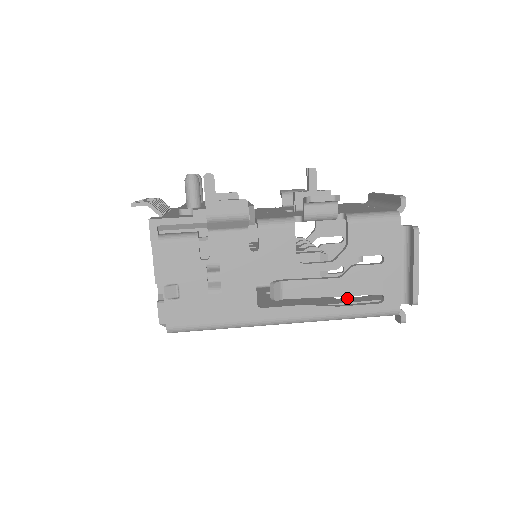
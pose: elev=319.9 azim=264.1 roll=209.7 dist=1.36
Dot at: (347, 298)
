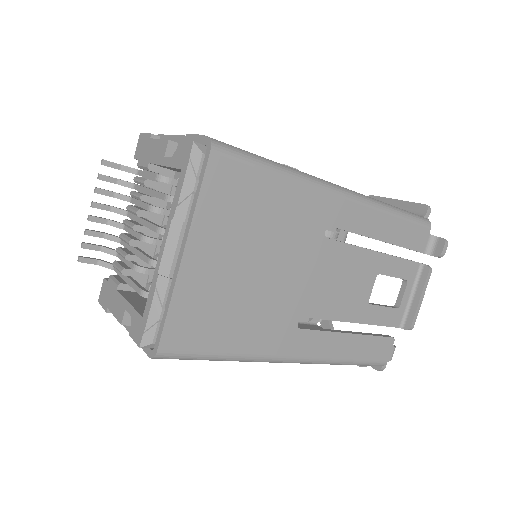
Dot at: occluded
